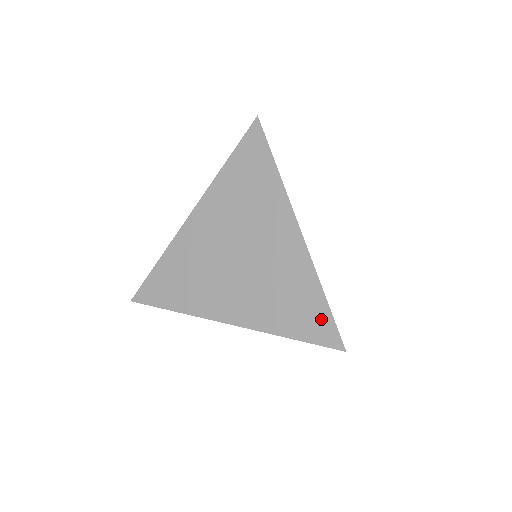
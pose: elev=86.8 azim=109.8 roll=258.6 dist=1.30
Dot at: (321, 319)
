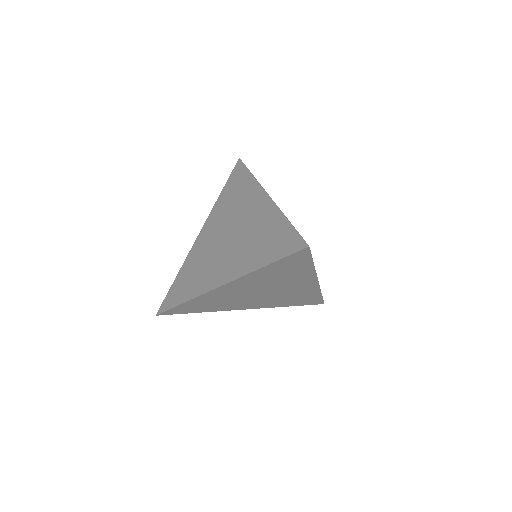
Dot at: (287, 237)
